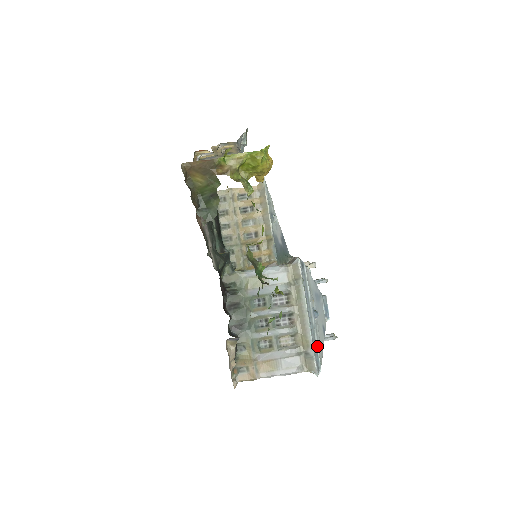
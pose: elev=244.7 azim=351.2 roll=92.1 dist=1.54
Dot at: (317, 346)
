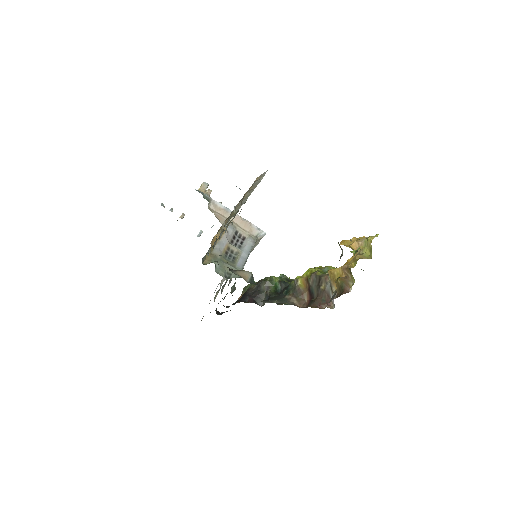
Dot at: occluded
